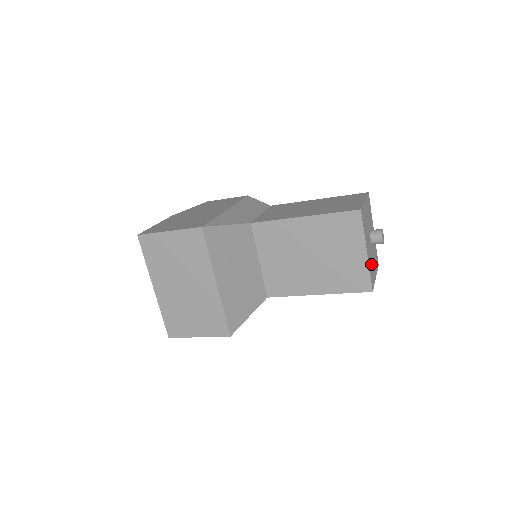
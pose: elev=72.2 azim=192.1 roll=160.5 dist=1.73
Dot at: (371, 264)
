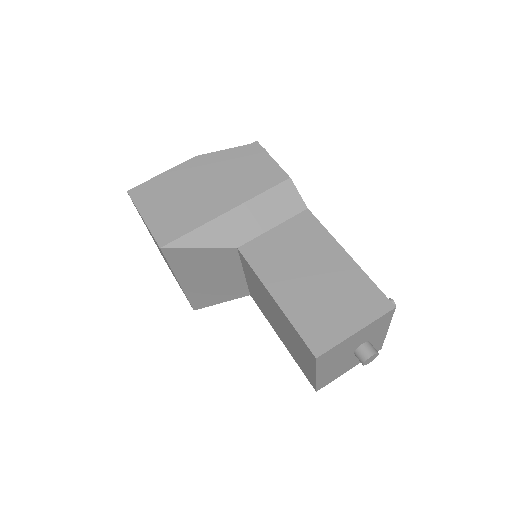
Dot at: (333, 372)
